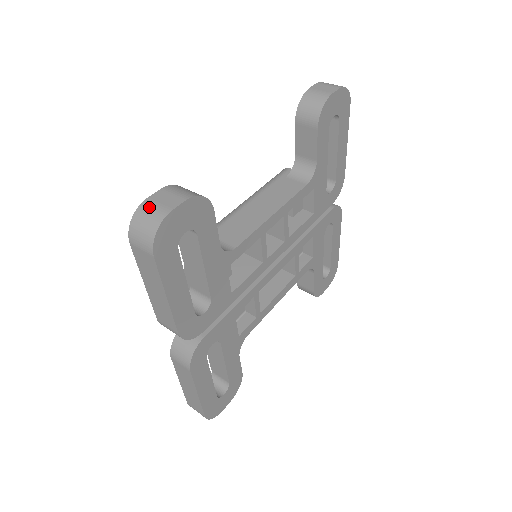
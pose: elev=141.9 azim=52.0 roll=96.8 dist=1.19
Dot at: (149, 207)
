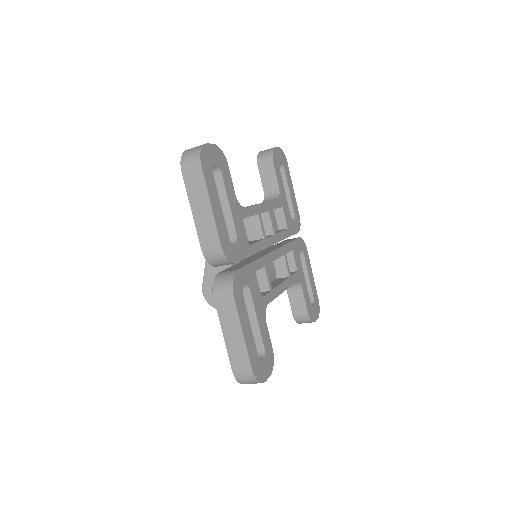
Dot at: (192, 148)
